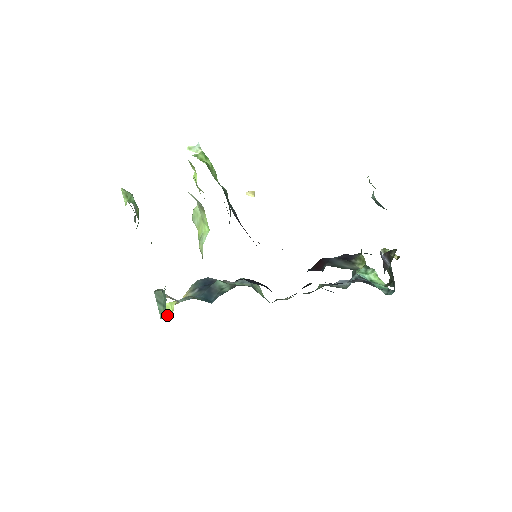
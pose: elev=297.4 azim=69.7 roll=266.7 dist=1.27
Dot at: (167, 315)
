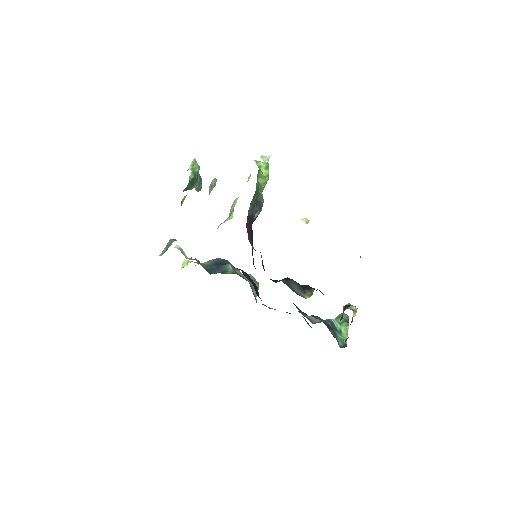
Dot at: (181, 268)
